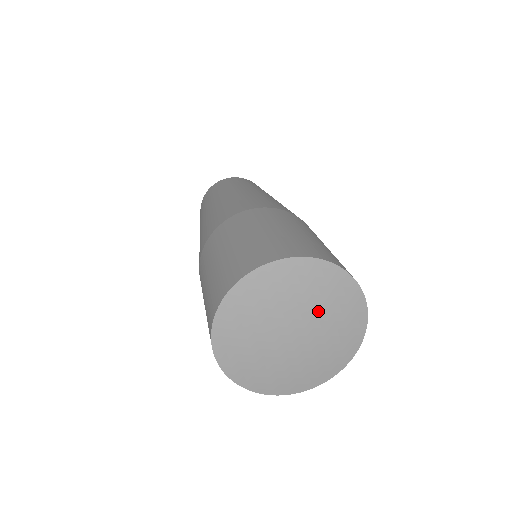
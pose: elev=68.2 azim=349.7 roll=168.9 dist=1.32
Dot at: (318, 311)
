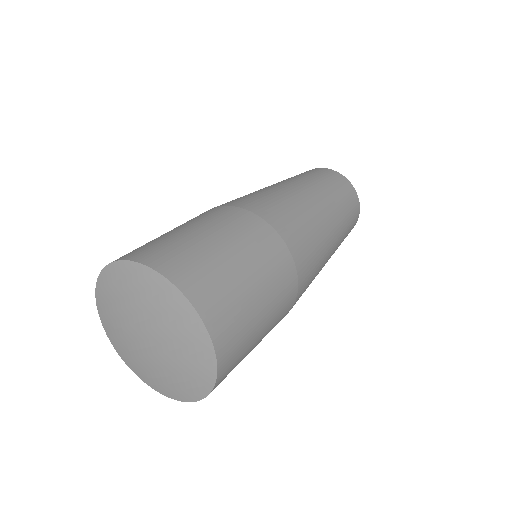
Dot at: (143, 310)
